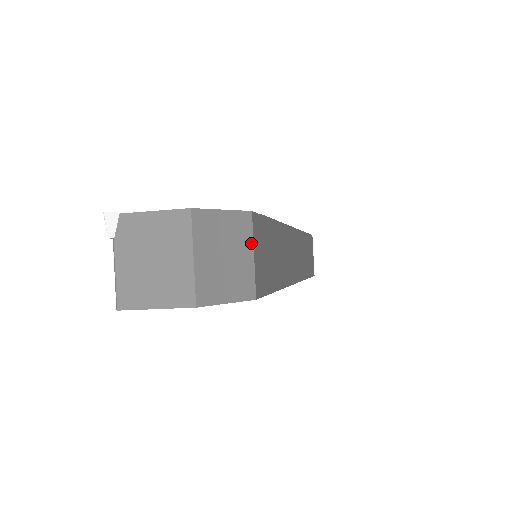
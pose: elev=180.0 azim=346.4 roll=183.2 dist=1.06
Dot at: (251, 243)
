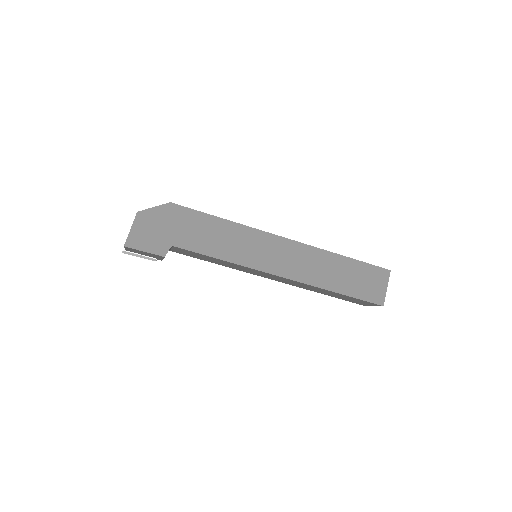
Dot at: occluded
